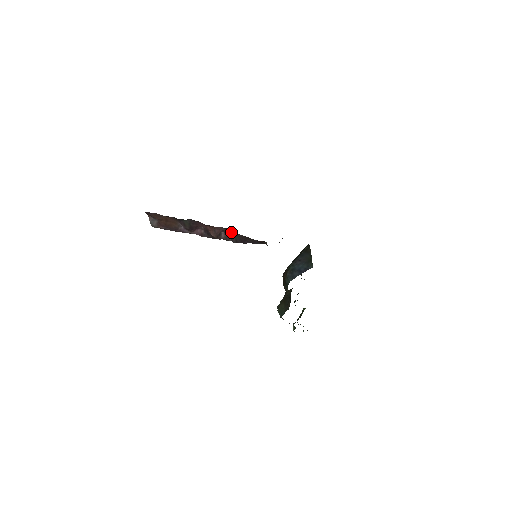
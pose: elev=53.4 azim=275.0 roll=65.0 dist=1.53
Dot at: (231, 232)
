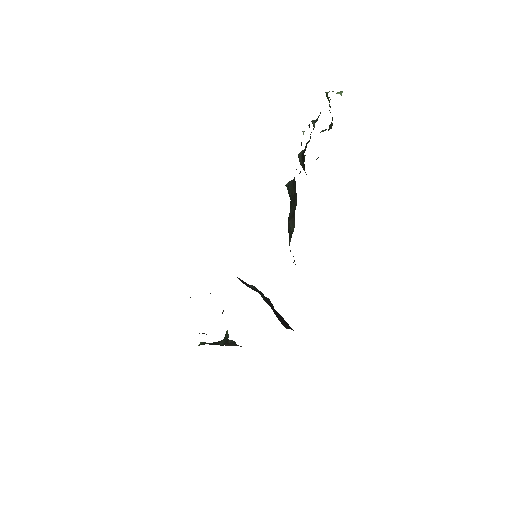
Dot at: occluded
